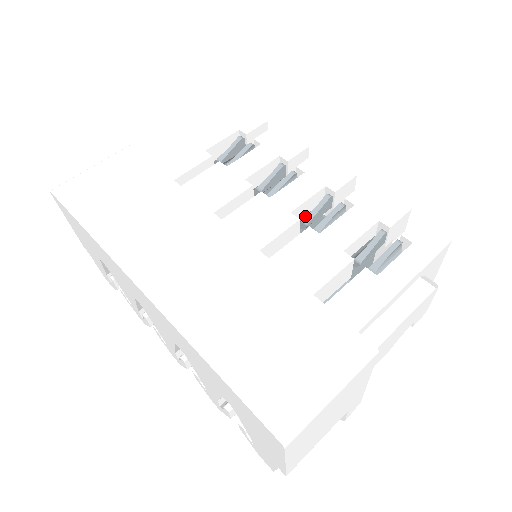
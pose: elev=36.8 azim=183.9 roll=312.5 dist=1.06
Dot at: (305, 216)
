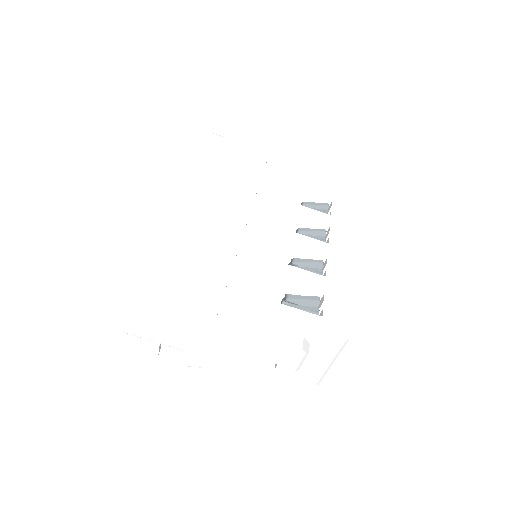
Dot at: occluded
